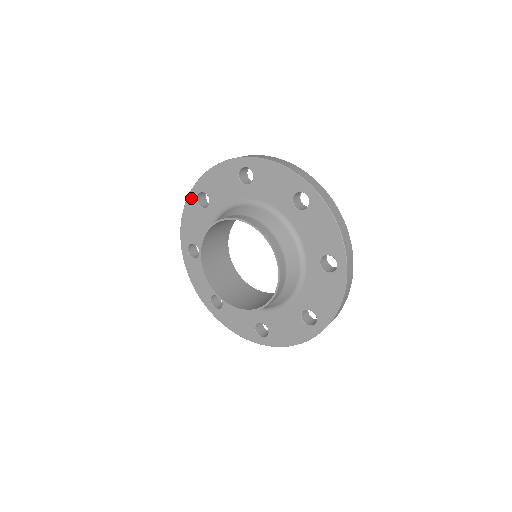
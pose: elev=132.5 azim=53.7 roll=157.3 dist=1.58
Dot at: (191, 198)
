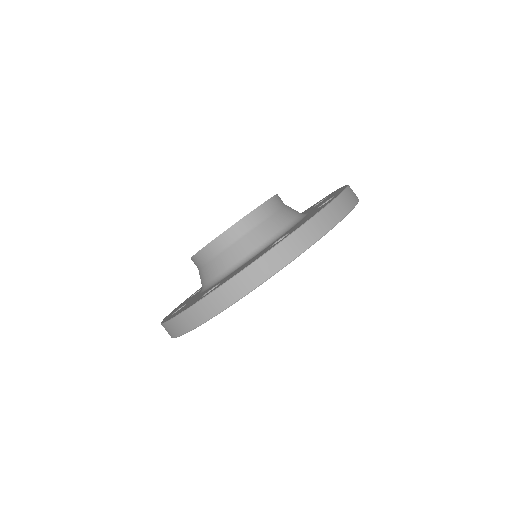
Dot at: occluded
